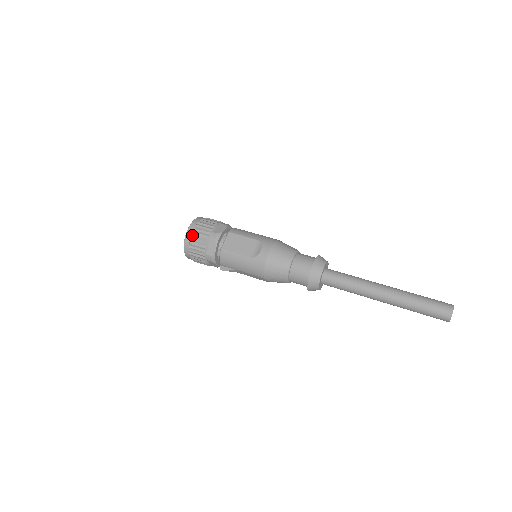
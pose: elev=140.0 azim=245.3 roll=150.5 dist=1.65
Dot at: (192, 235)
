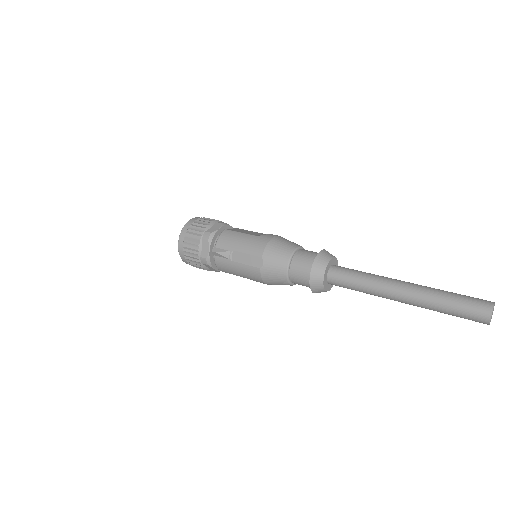
Dot at: (199, 218)
